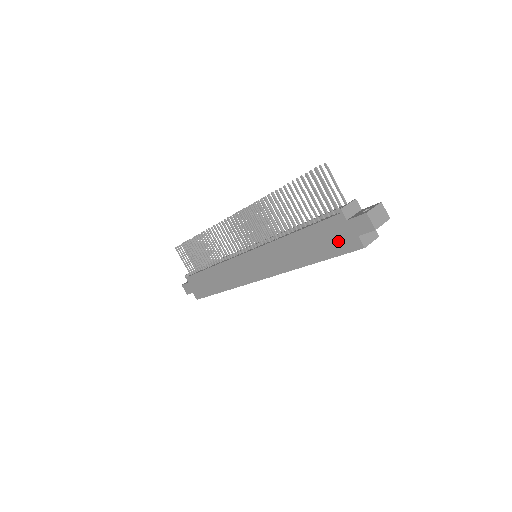
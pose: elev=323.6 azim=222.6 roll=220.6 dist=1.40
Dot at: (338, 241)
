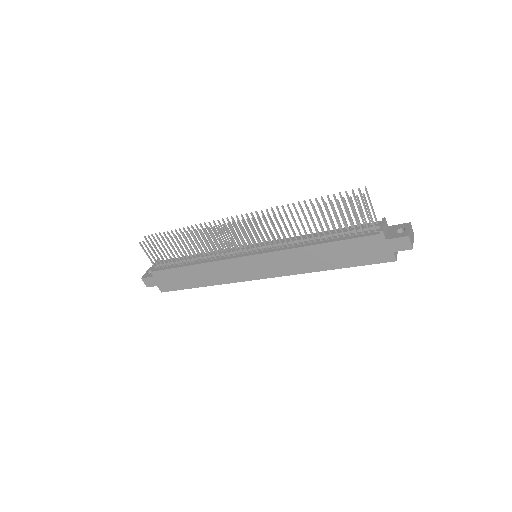
Dot at: (370, 254)
